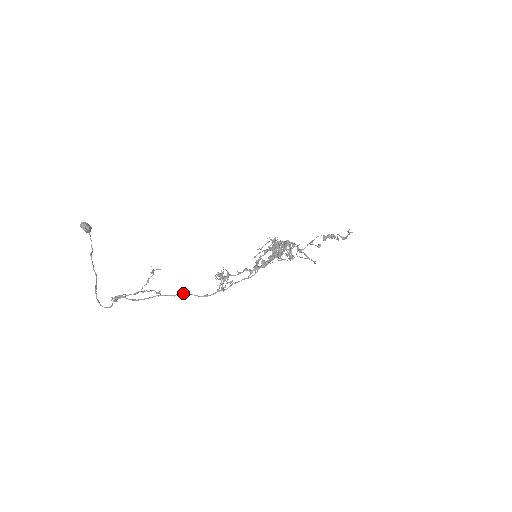
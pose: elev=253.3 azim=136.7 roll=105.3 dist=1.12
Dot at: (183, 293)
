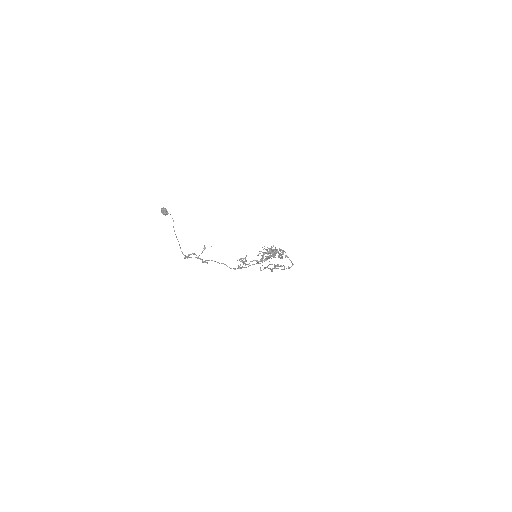
Dot at: occluded
